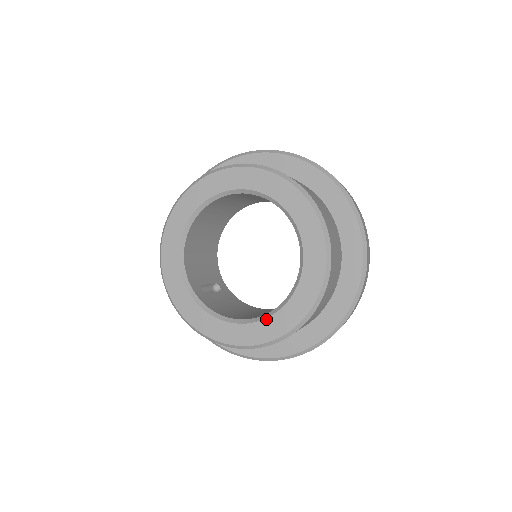
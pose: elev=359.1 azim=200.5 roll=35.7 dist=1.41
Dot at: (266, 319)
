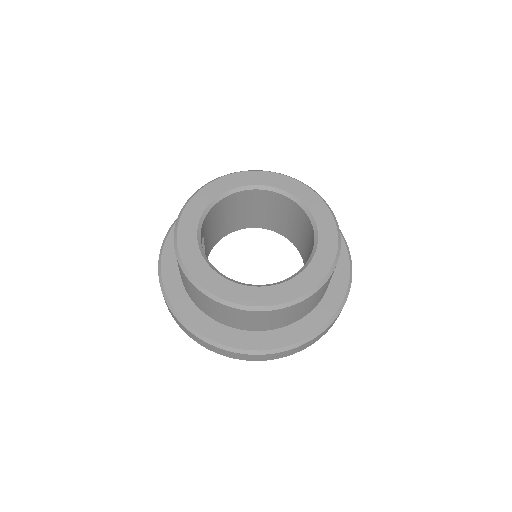
Dot at: (243, 285)
